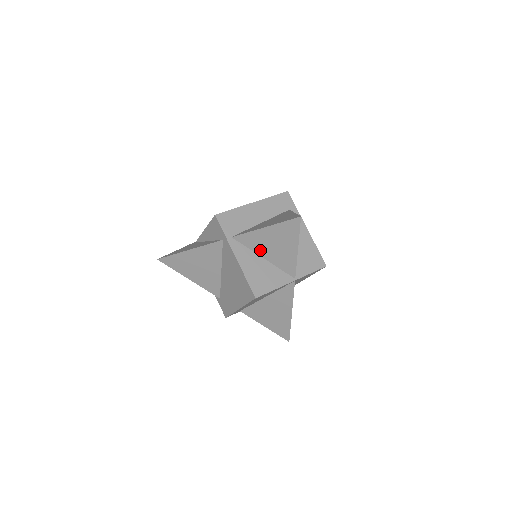
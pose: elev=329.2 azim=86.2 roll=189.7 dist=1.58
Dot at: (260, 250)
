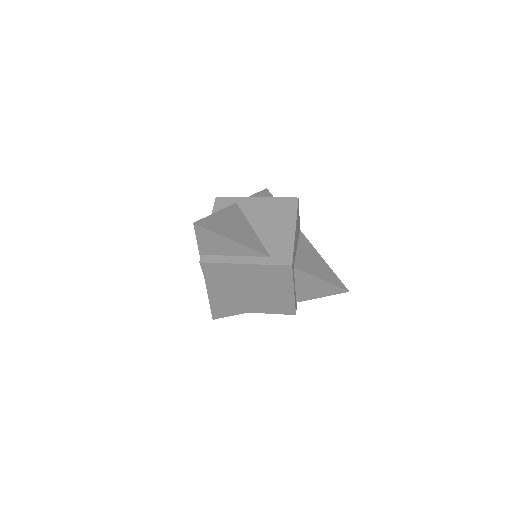
Dot at: occluded
